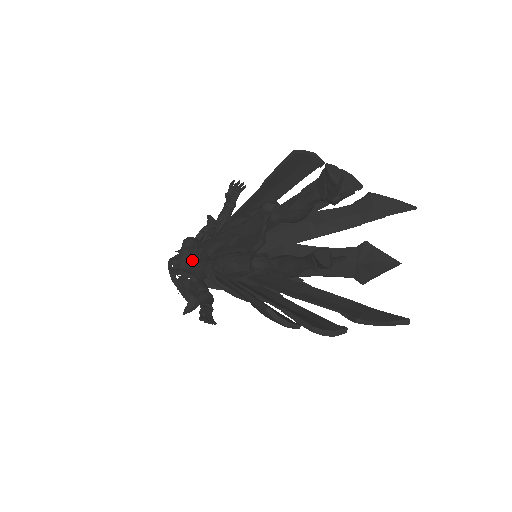
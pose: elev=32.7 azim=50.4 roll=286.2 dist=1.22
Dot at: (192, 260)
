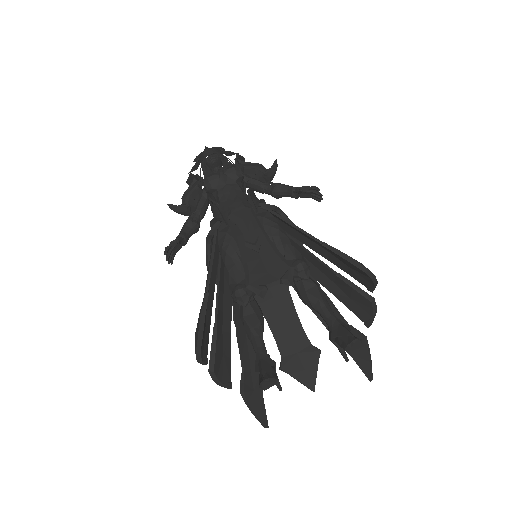
Dot at: (218, 193)
